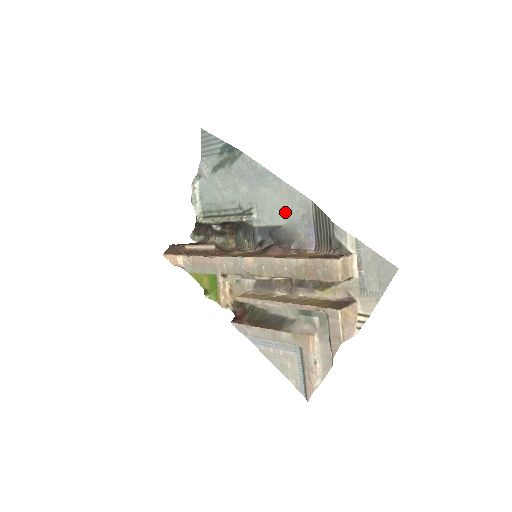
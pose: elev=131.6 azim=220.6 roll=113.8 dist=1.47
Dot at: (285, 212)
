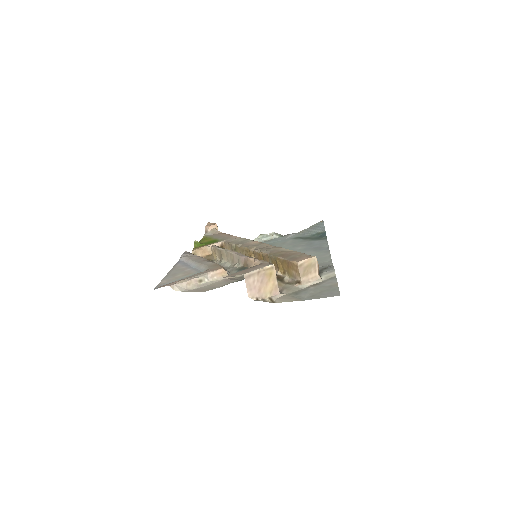
Dot at: occluded
